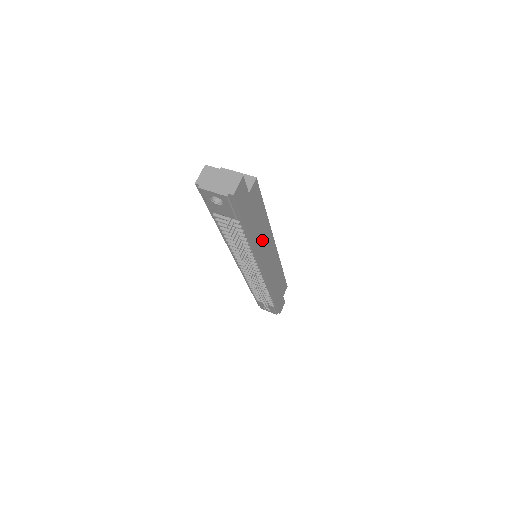
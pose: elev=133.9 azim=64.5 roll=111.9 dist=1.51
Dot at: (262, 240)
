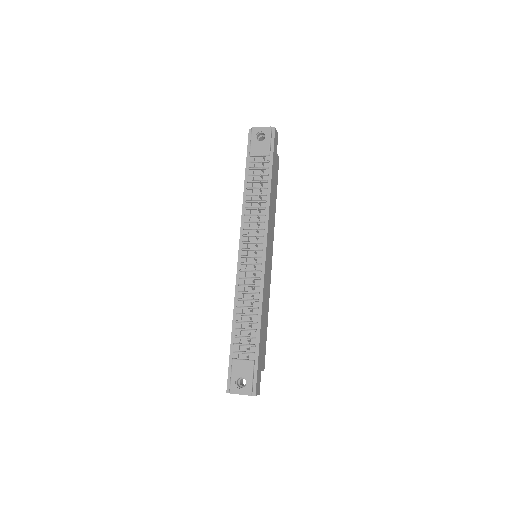
Dot at: (271, 216)
